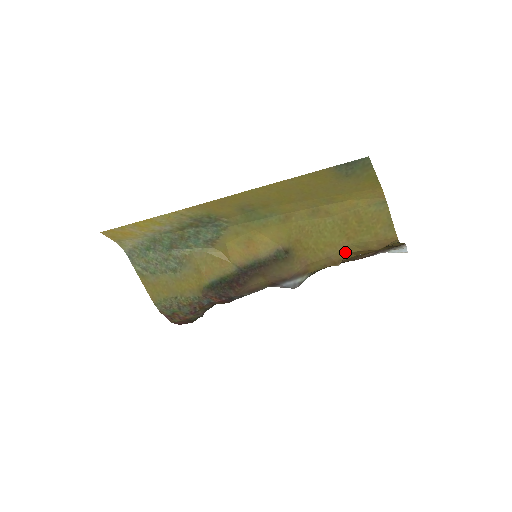
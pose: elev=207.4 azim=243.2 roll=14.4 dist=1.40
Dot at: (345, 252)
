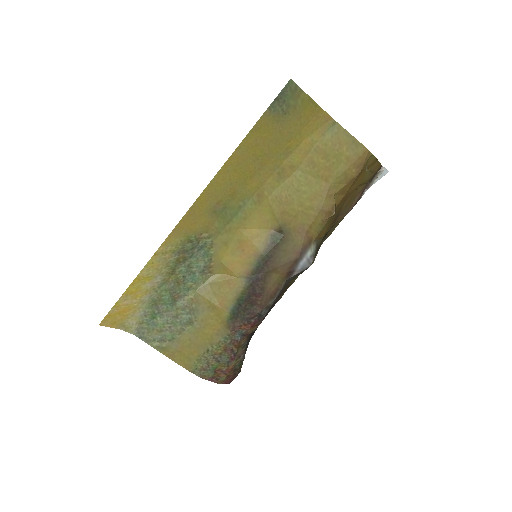
Dot at: (332, 196)
